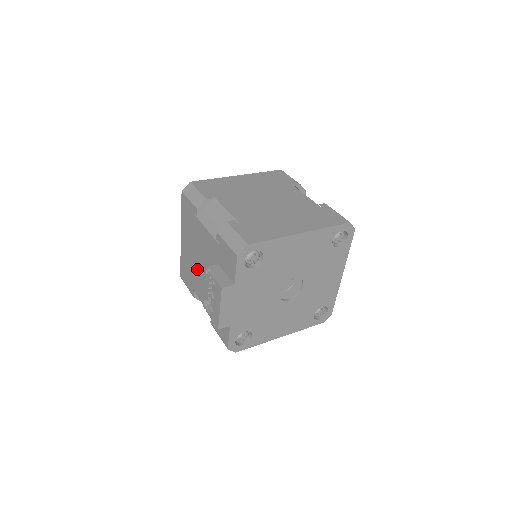
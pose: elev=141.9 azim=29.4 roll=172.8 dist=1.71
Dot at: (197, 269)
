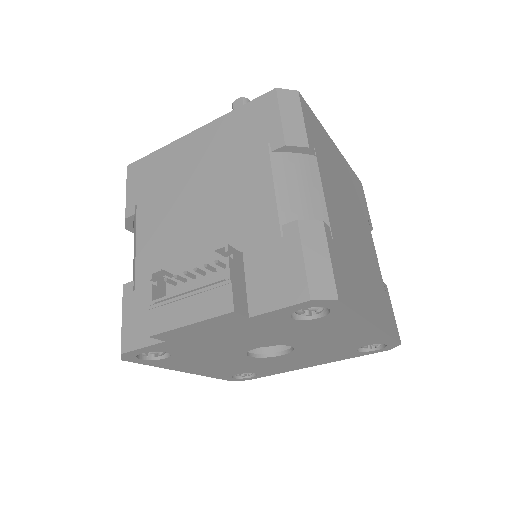
Dot at: (181, 202)
